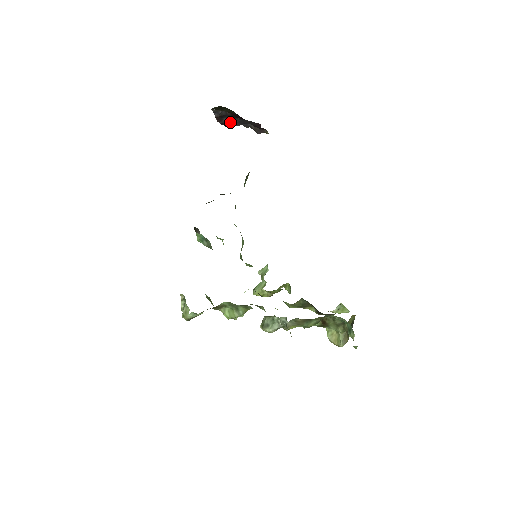
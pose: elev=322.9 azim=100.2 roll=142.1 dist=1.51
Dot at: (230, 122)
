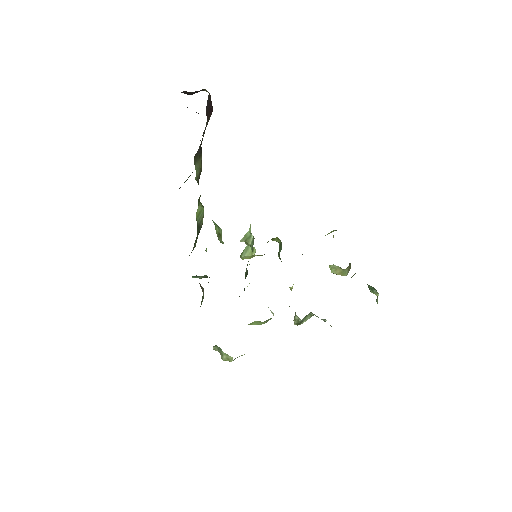
Dot at: occluded
